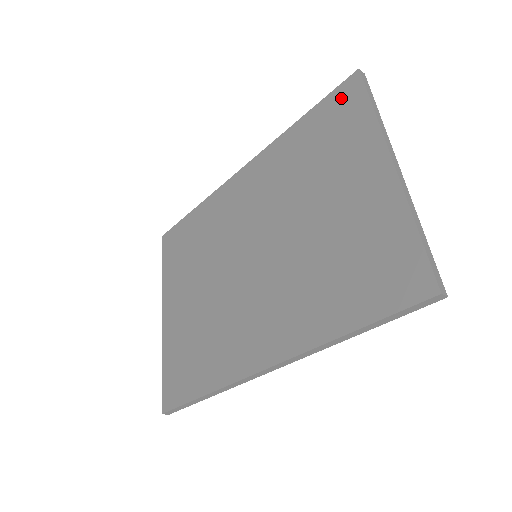
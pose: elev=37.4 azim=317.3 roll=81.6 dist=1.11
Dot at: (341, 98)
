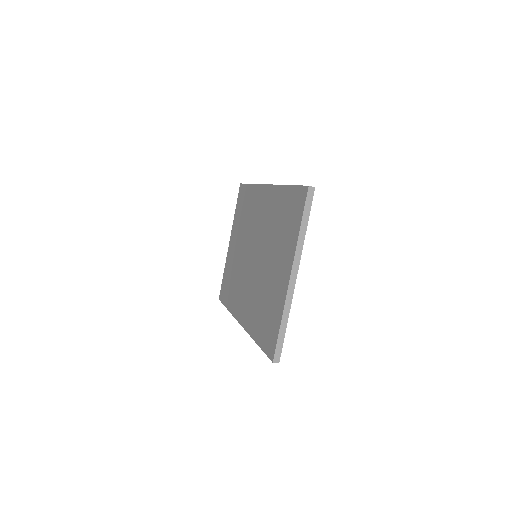
Dot at: (298, 198)
